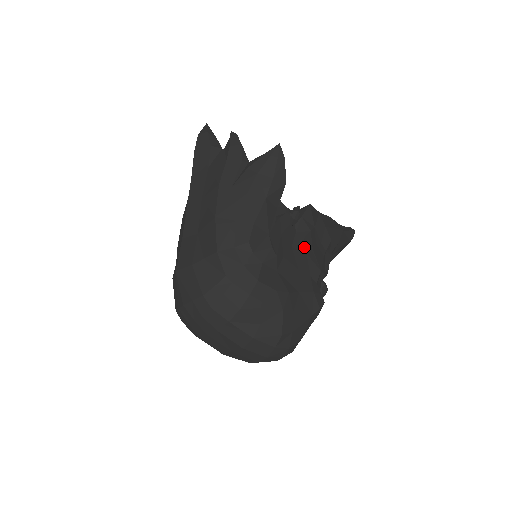
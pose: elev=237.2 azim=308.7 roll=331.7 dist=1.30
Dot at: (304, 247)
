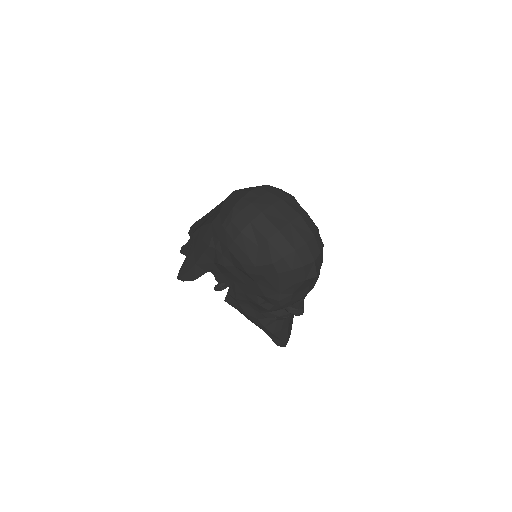
Dot at: occluded
